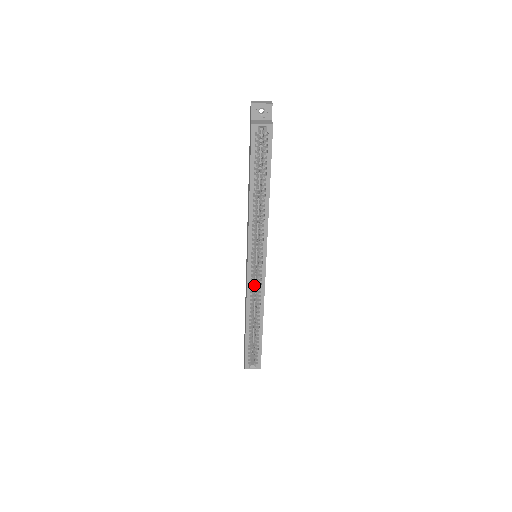
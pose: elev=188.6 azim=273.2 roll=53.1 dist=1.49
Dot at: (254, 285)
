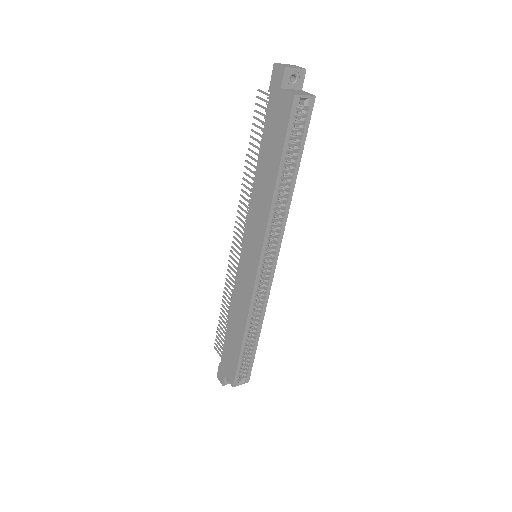
Dot at: occluded
